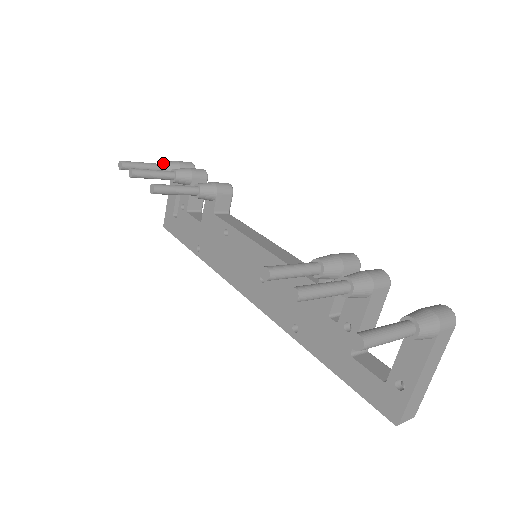
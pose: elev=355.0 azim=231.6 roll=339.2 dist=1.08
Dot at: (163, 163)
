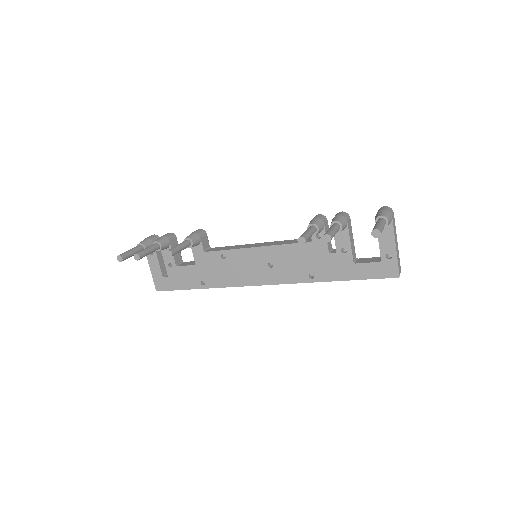
Dot at: (141, 244)
